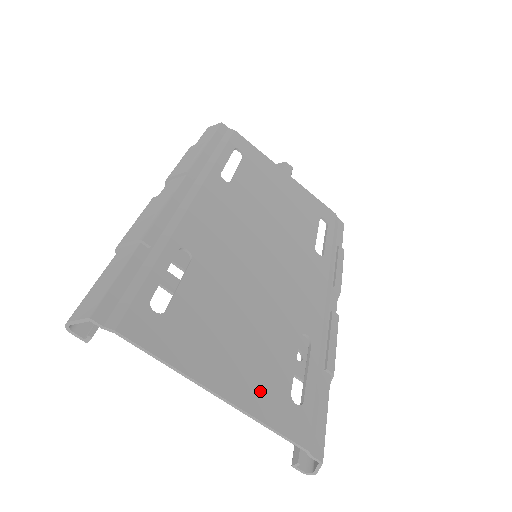
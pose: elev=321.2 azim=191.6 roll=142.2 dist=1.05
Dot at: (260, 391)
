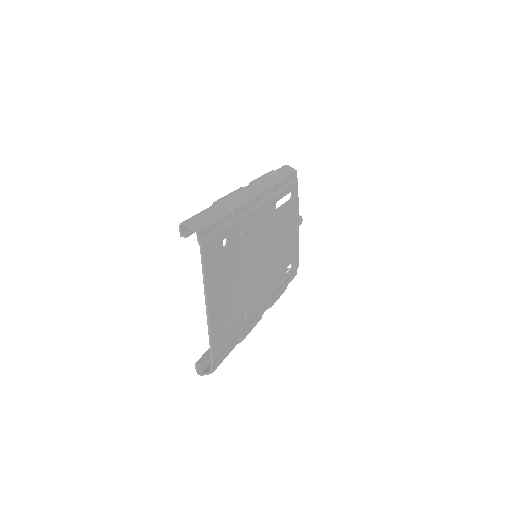
Dot at: (218, 321)
